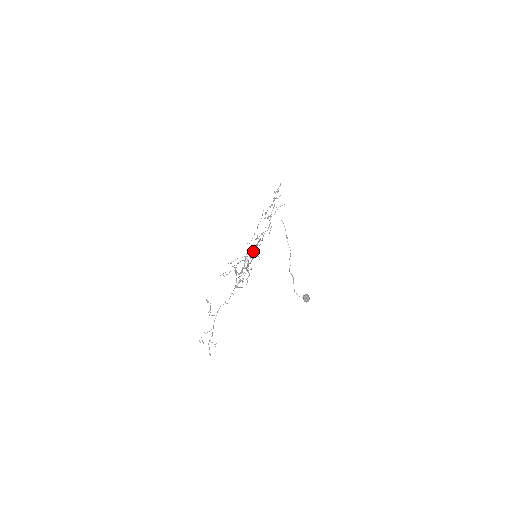
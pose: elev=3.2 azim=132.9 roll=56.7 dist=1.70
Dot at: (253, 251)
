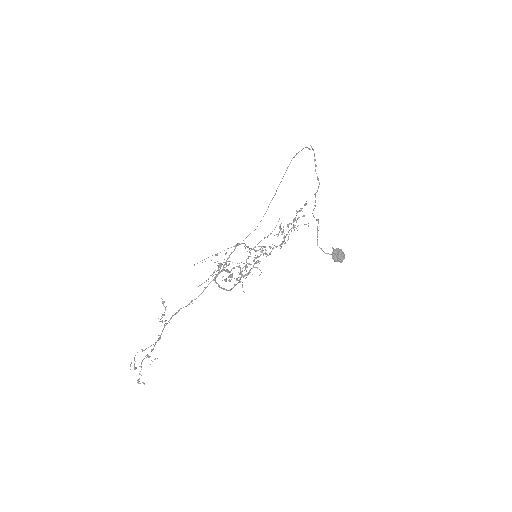
Dot at: occluded
